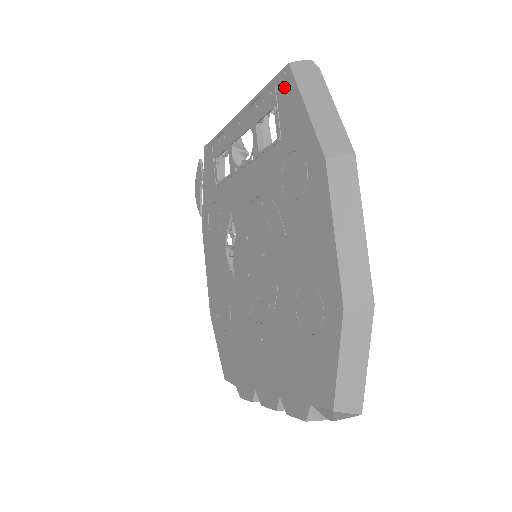
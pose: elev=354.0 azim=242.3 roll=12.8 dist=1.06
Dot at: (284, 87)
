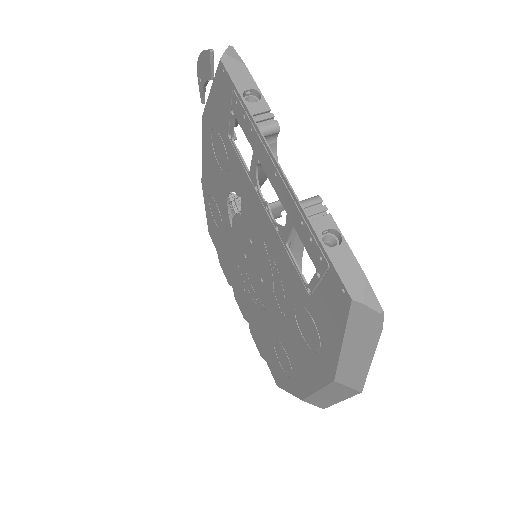
Dot at: (335, 294)
